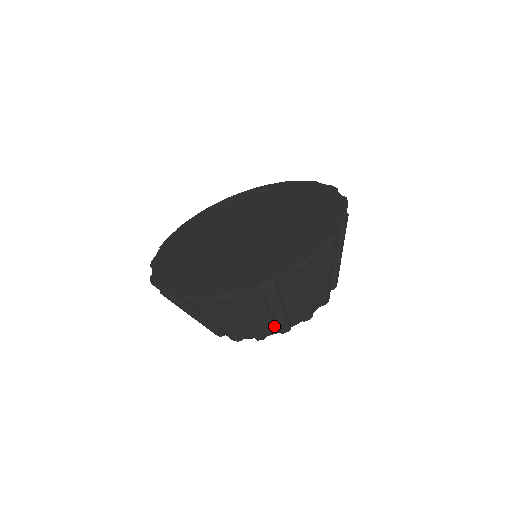
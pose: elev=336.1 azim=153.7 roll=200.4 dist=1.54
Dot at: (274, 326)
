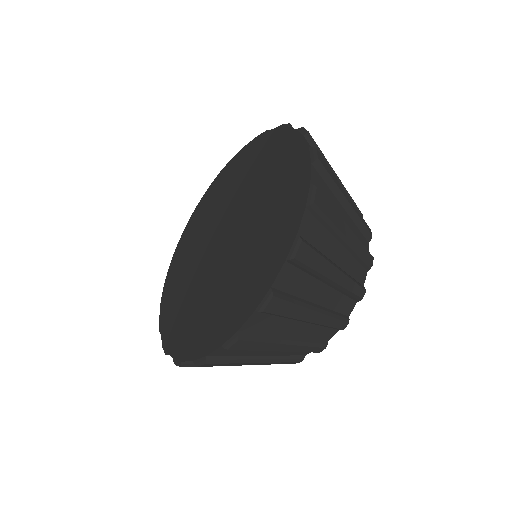
Dot at: occluded
